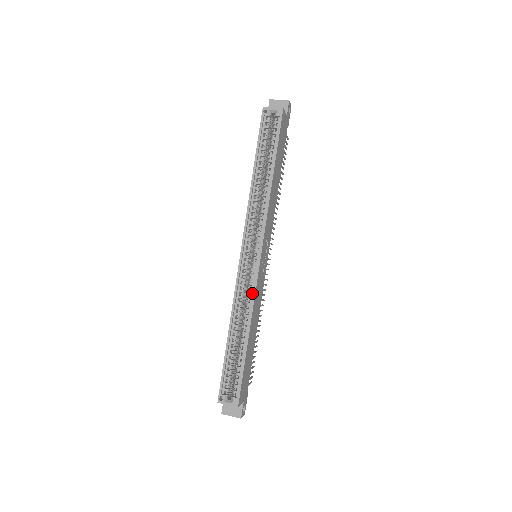
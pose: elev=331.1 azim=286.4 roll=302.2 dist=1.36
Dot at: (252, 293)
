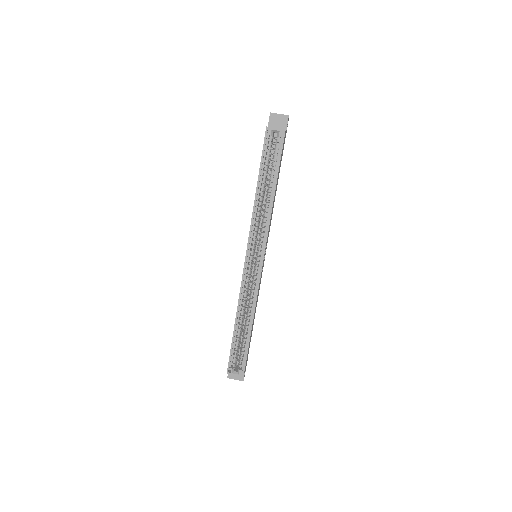
Dot at: (255, 291)
